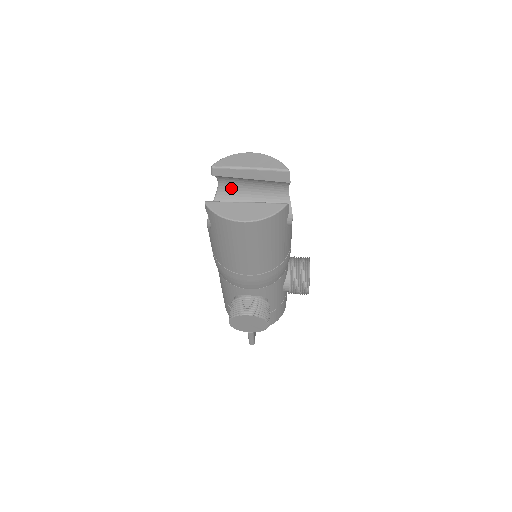
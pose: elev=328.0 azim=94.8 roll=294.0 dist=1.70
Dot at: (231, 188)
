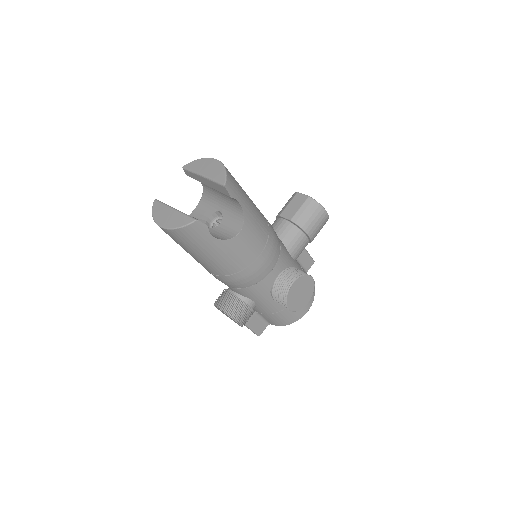
Dot at: (208, 188)
